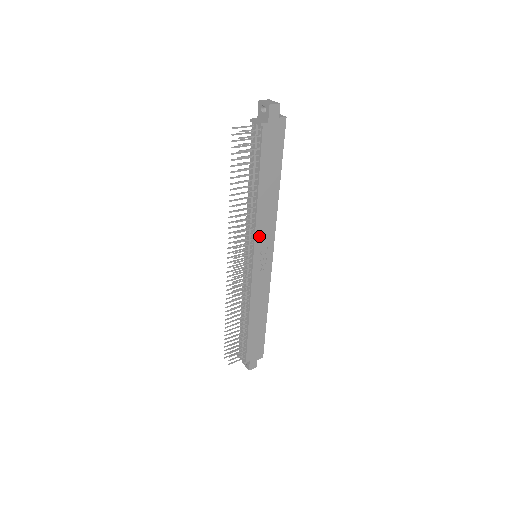
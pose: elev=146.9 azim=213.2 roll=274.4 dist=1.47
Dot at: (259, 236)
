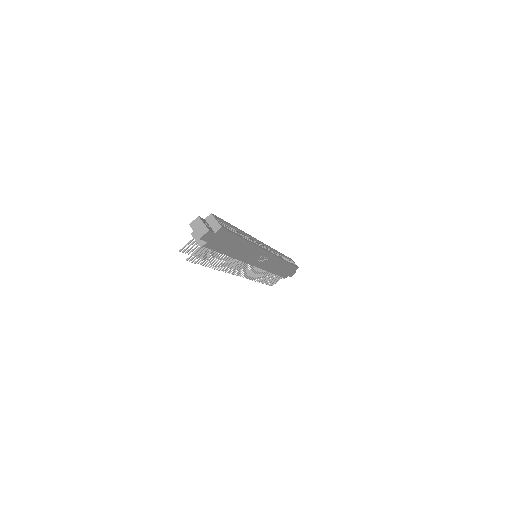
Dot at: (249, 260)
